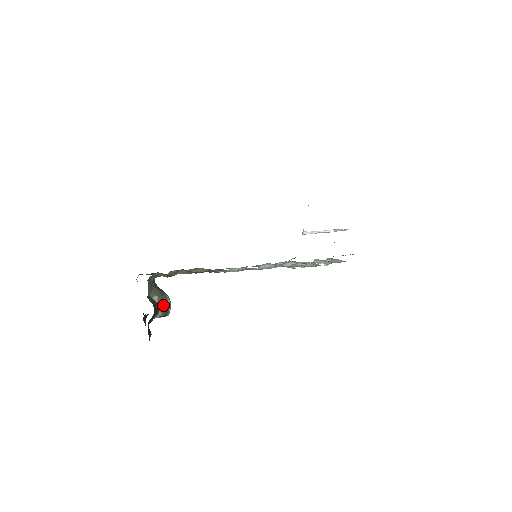
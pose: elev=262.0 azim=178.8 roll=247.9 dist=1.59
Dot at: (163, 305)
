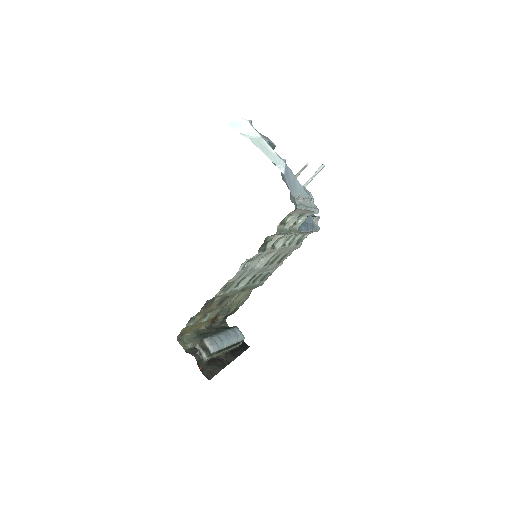
Dot at: (204, 348)
